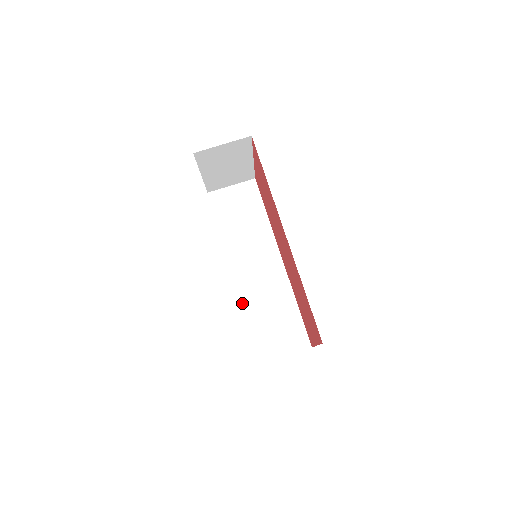
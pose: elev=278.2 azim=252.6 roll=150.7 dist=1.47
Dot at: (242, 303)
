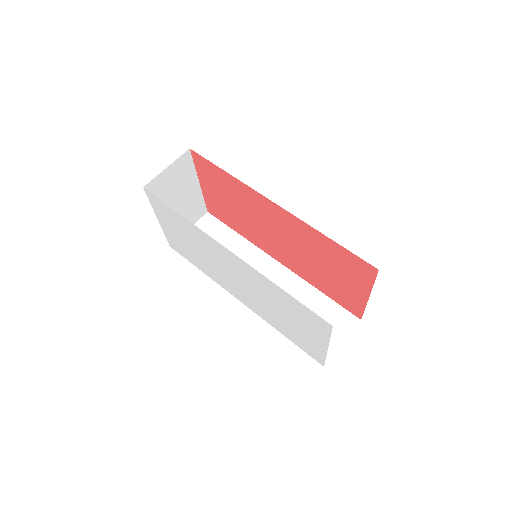
Dot at: (267, 321)
